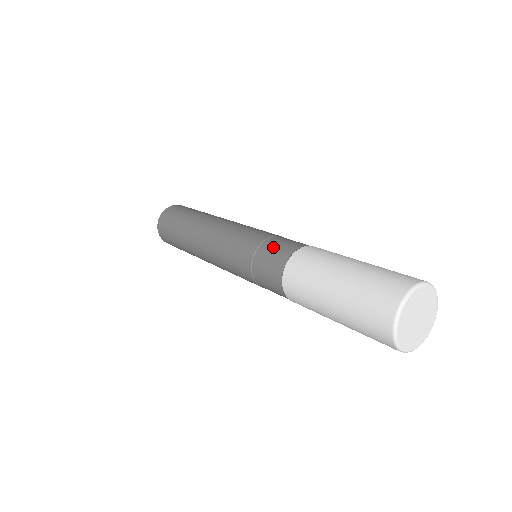
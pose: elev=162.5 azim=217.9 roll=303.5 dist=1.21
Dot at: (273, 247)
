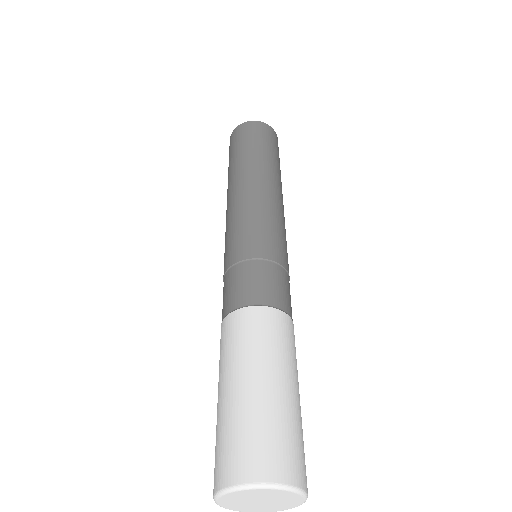
Dot at: (271, 278)
